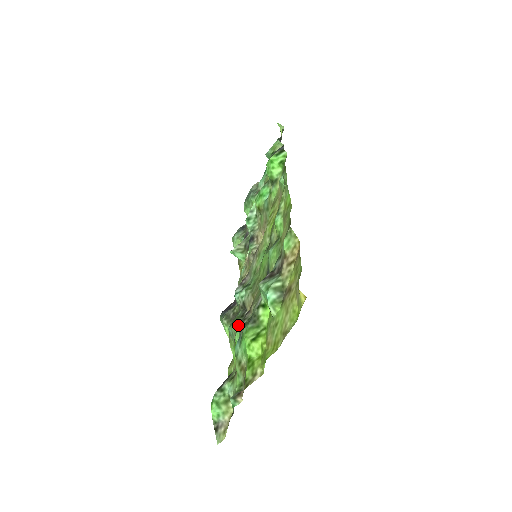
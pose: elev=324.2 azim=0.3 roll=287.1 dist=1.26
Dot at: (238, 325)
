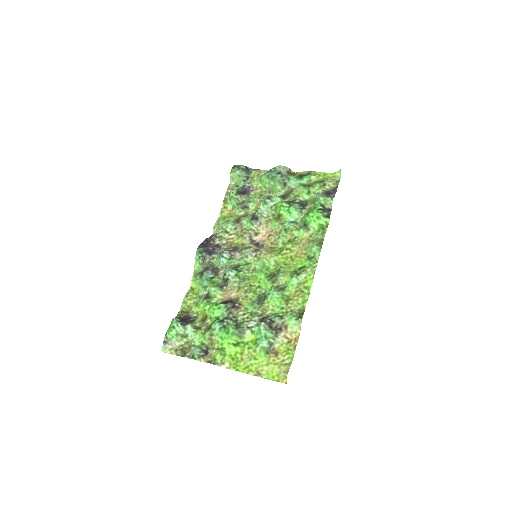
Dot at: (216, 291)
